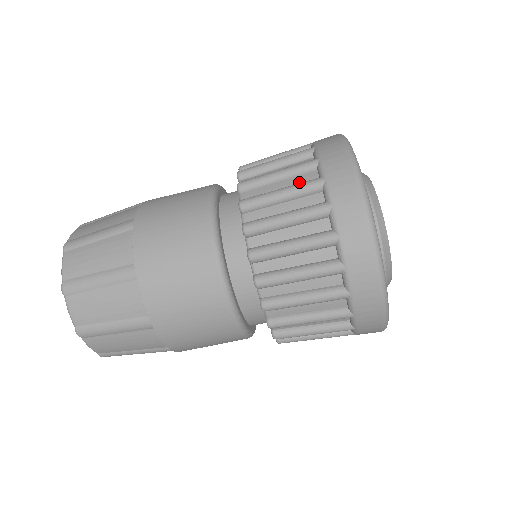
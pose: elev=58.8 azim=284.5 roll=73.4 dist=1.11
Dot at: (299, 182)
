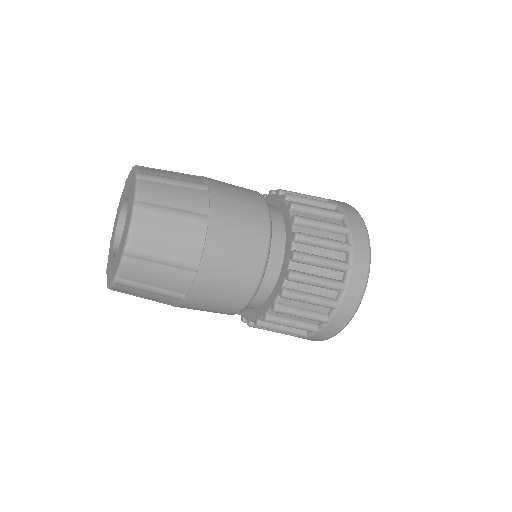
Dot at: (334, 256)
